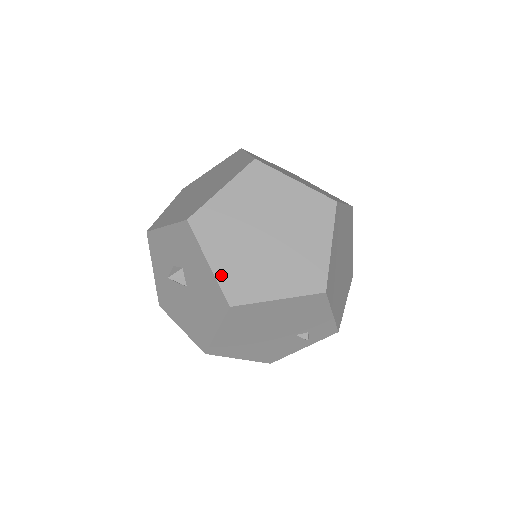
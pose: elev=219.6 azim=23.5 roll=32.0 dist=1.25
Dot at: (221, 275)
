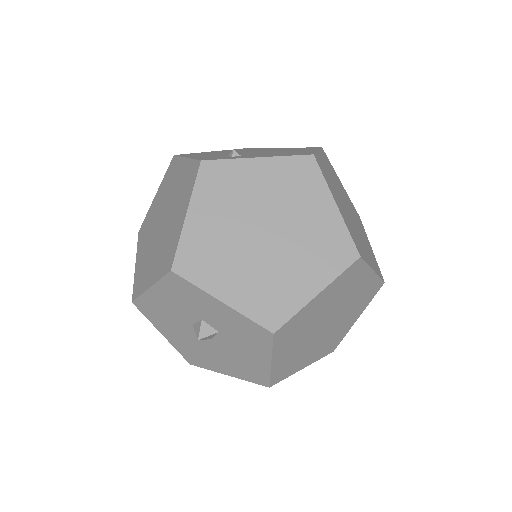
Dot at: (276, 368)
